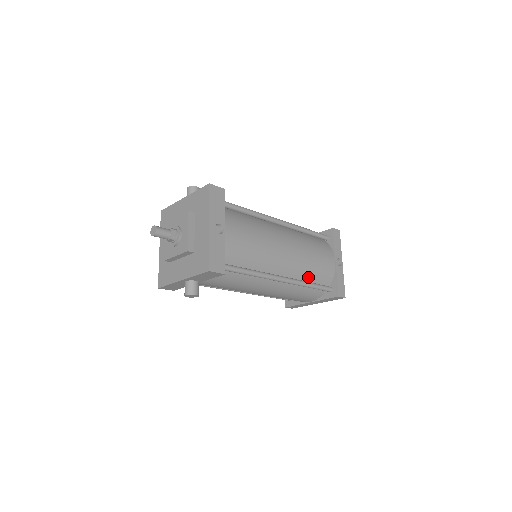
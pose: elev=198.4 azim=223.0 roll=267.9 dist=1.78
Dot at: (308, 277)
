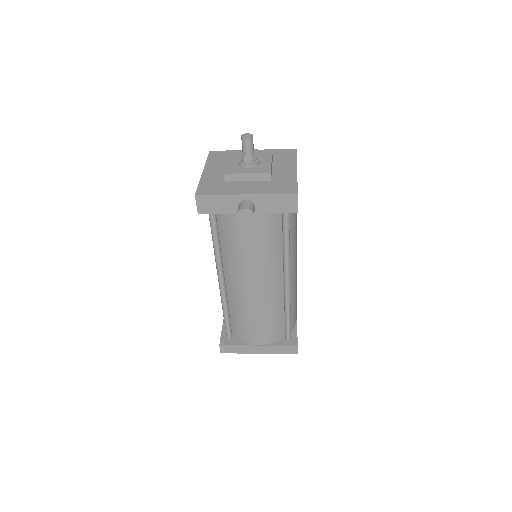
Dot at: occluded
